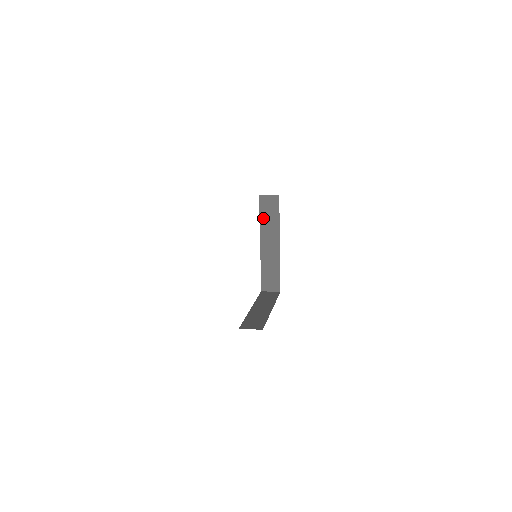
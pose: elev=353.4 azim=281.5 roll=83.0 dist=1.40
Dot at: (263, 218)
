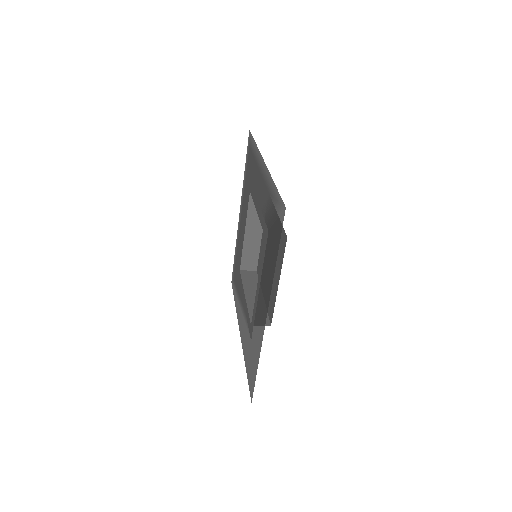
Dot at: (245, 281)
